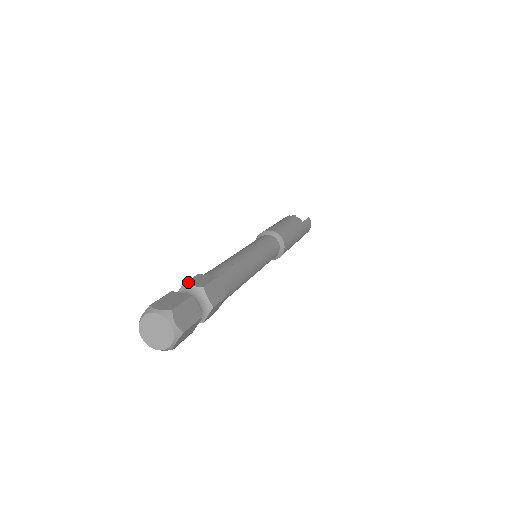
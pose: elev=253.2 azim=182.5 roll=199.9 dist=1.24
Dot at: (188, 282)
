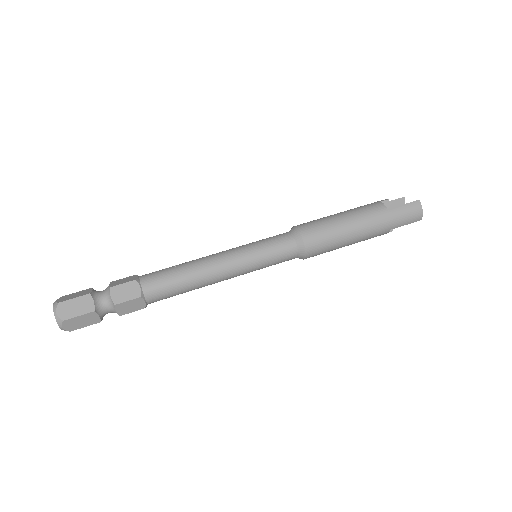
Dot at: (115, 281)
